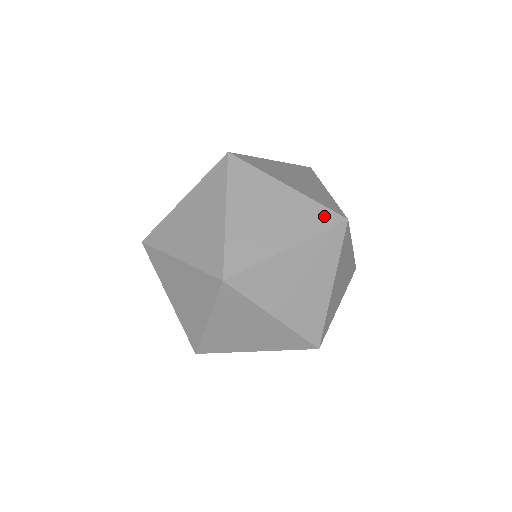
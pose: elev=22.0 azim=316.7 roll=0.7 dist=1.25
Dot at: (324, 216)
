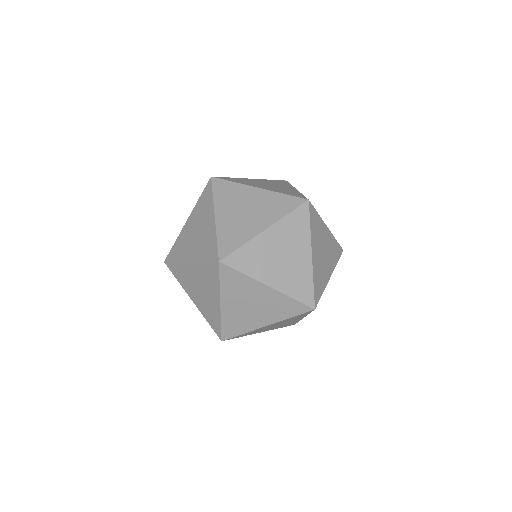
Dot at: occluded
